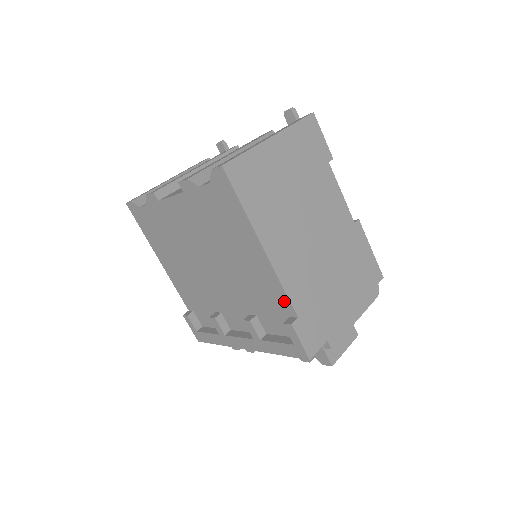
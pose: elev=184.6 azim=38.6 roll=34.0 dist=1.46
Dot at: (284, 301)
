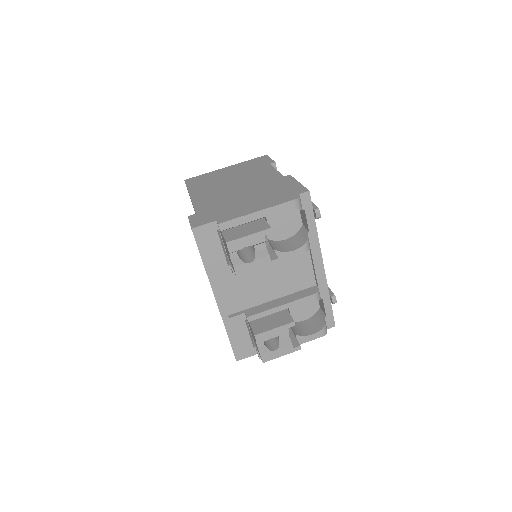
Dot at: occluded
